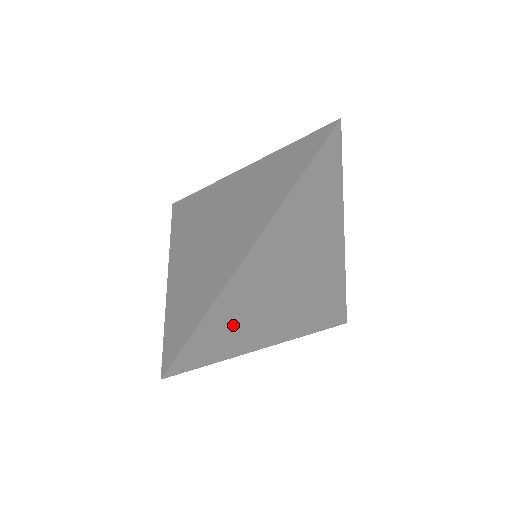
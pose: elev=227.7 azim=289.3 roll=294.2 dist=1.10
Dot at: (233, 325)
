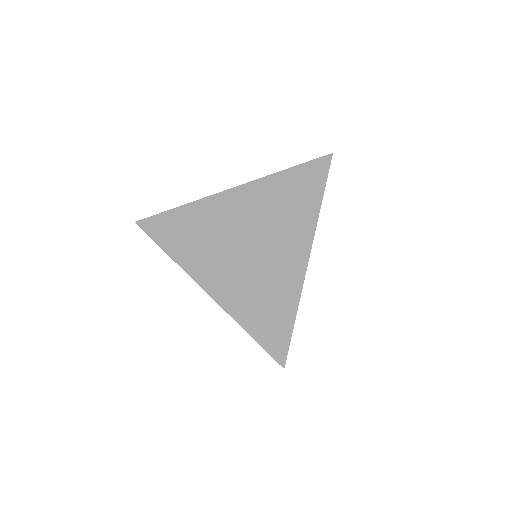
Dot at: occluded
